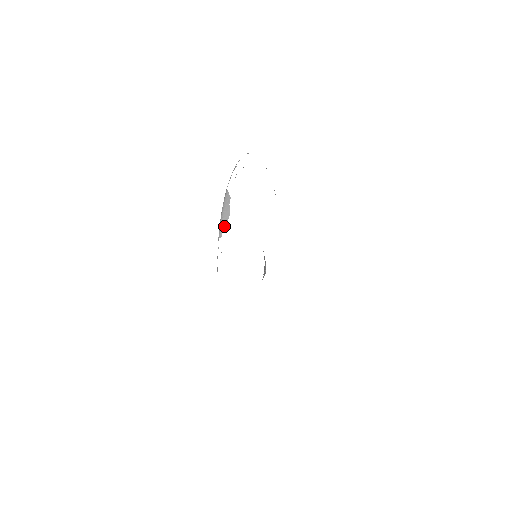
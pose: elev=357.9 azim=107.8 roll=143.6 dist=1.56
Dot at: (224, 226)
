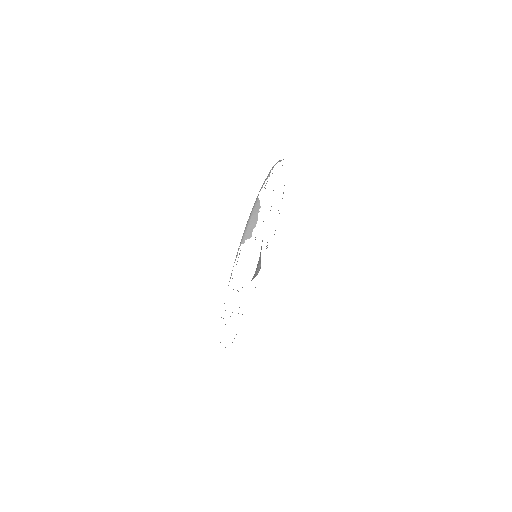
Dot at: (249, 233)
